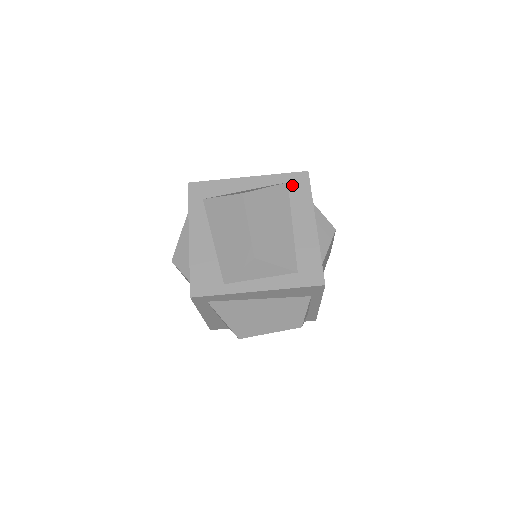
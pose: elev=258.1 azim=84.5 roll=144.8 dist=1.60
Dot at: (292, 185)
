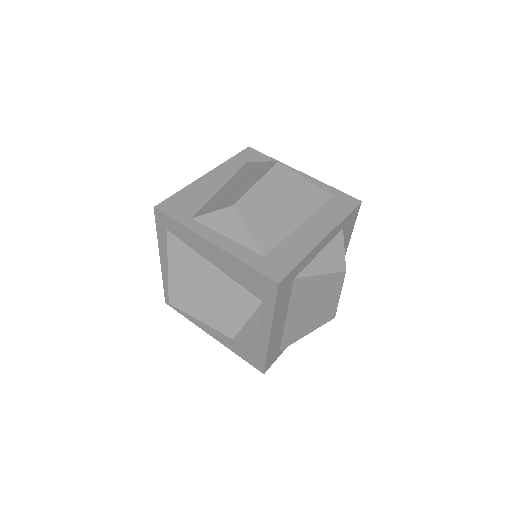
Dot at: (335, 200)
